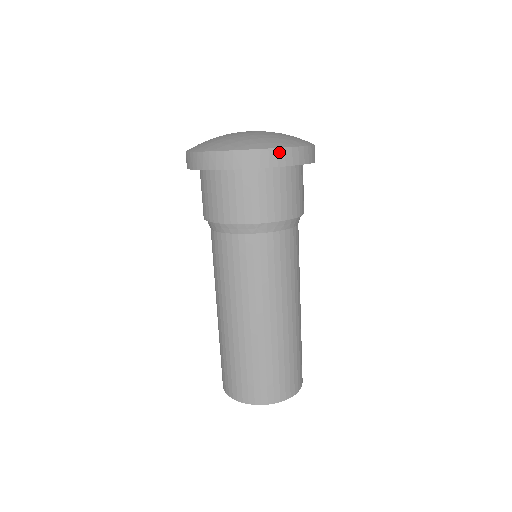
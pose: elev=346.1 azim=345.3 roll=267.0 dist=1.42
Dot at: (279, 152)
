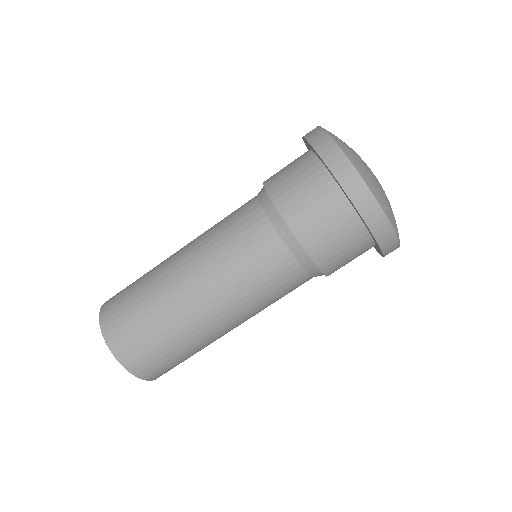
Dot at: (378, 211)
